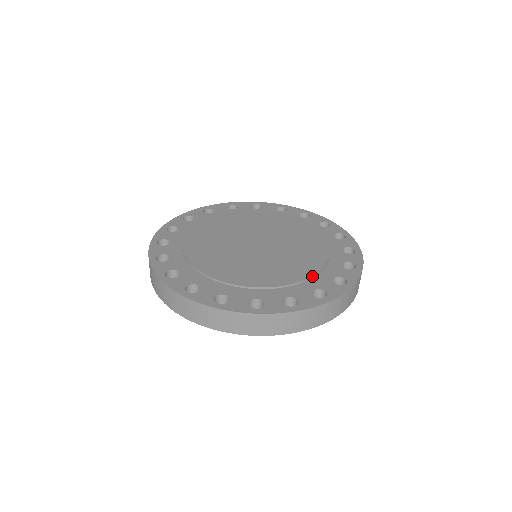
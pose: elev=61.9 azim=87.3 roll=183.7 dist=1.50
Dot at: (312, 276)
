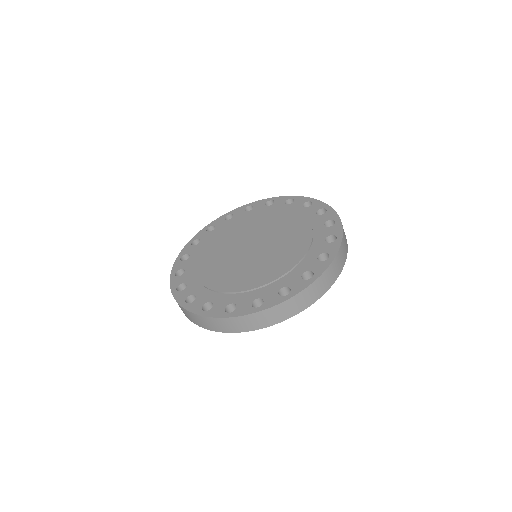
Dot at: (312, 234)
